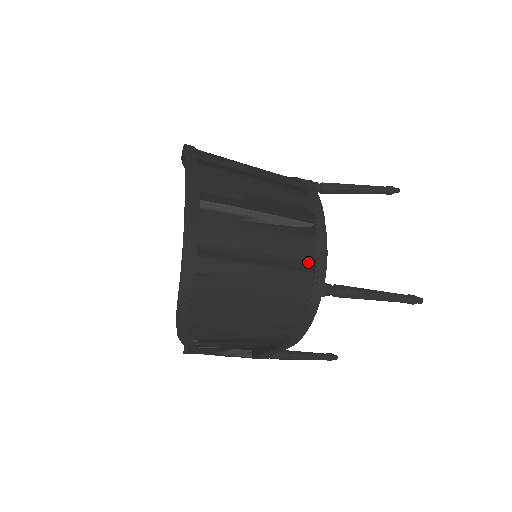
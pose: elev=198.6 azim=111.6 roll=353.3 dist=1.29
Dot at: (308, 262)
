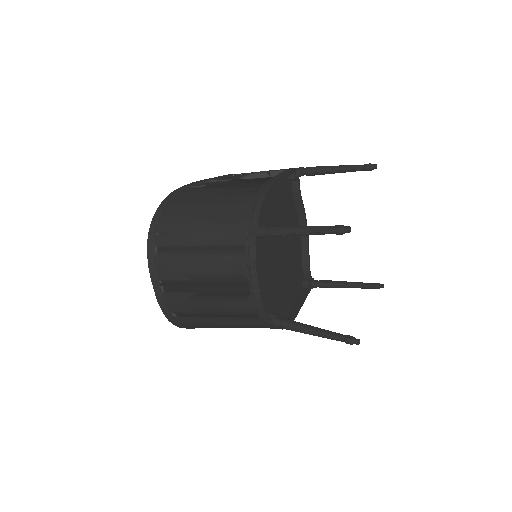
Dot at: (251, 313)
